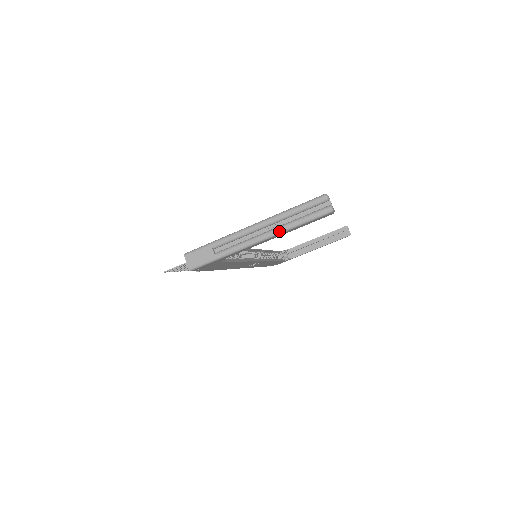
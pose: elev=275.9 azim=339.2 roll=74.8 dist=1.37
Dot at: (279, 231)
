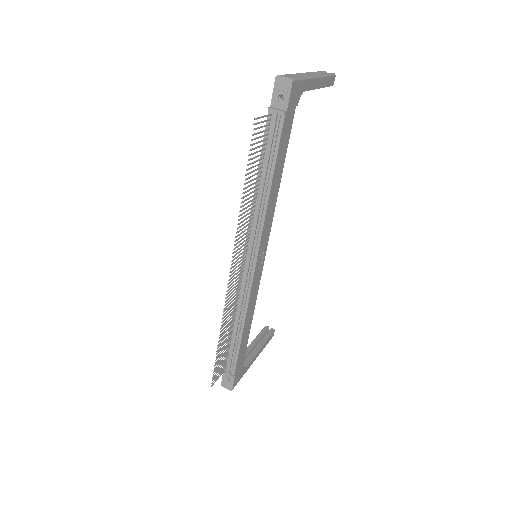
Dot at: (321, 75)
